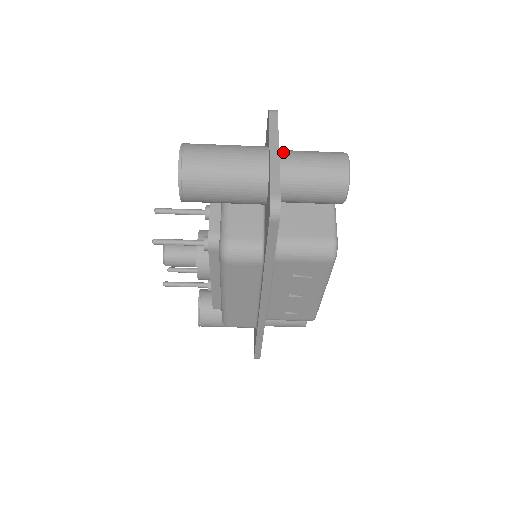
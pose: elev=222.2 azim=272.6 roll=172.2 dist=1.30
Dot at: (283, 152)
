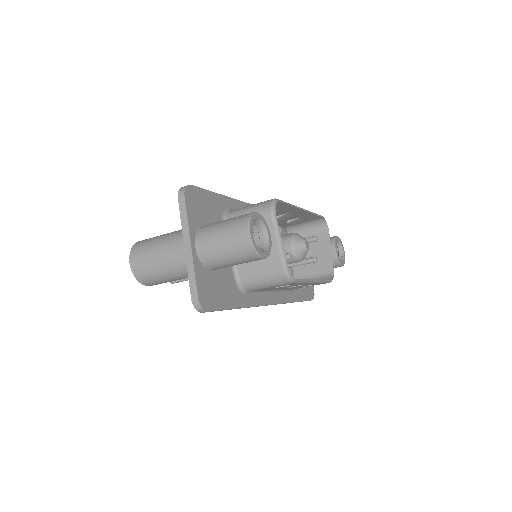
Dot at: (198, 238)
